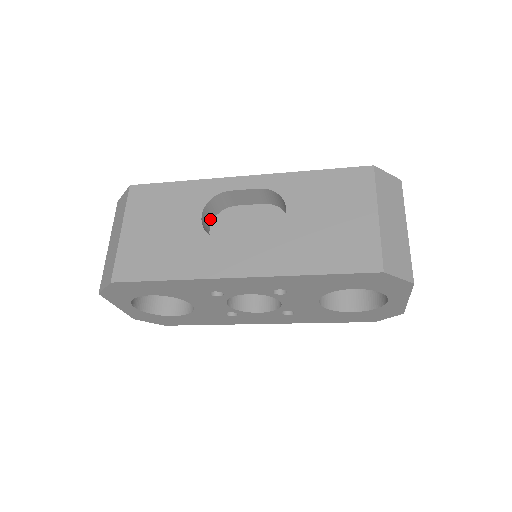
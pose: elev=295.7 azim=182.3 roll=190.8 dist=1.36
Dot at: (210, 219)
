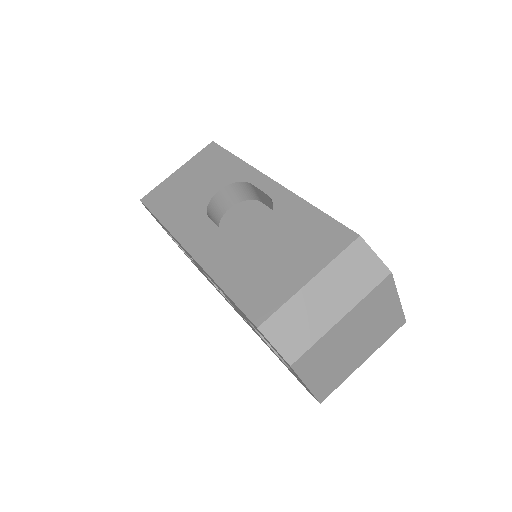
Dot at: (235, 200)
